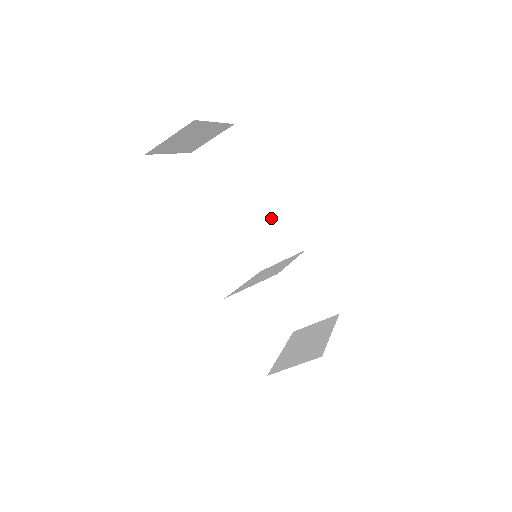
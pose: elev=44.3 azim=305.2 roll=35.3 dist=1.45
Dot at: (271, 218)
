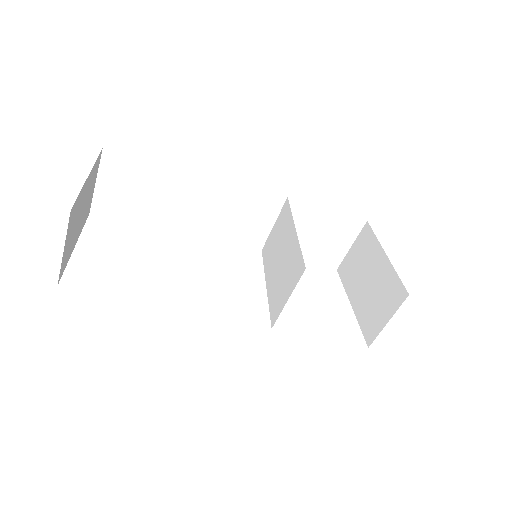
Dot at: occluded
